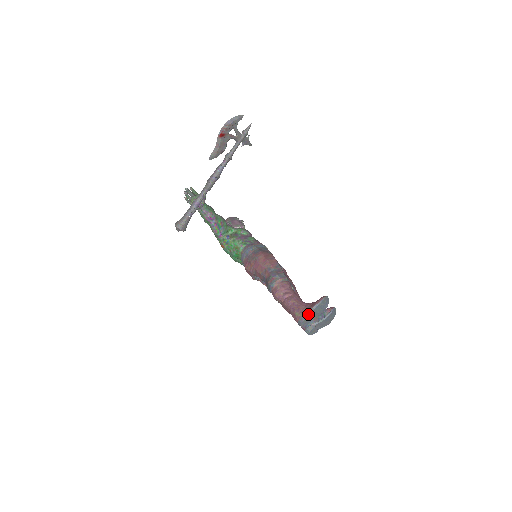
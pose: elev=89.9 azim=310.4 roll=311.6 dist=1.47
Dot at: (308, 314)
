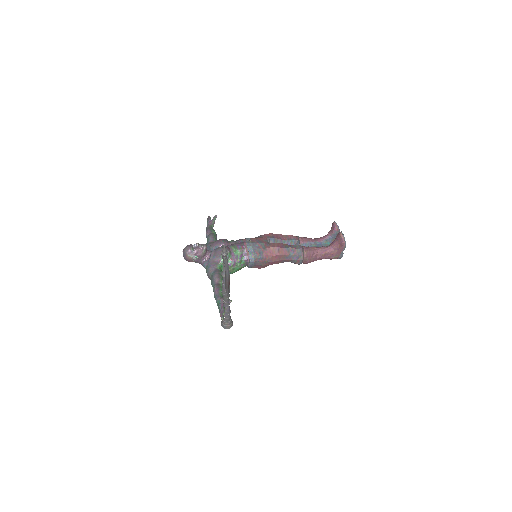
Dot at: occluded
